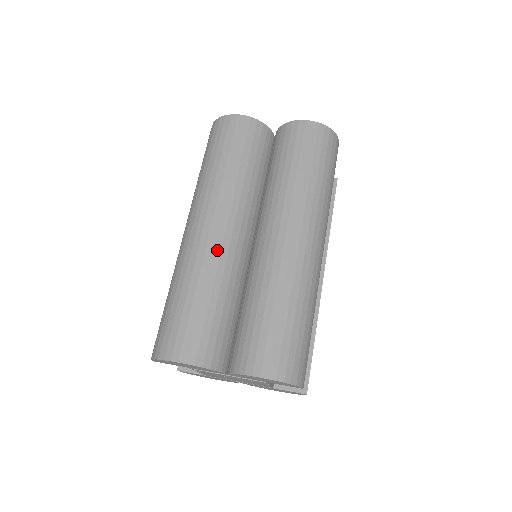
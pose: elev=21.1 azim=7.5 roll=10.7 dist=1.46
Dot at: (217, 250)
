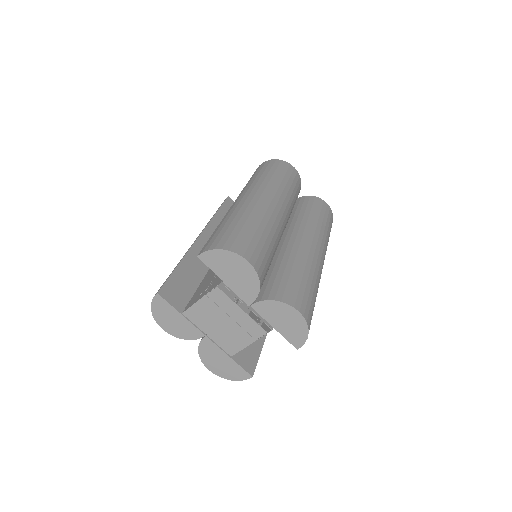
Dot at: (278, 221)
